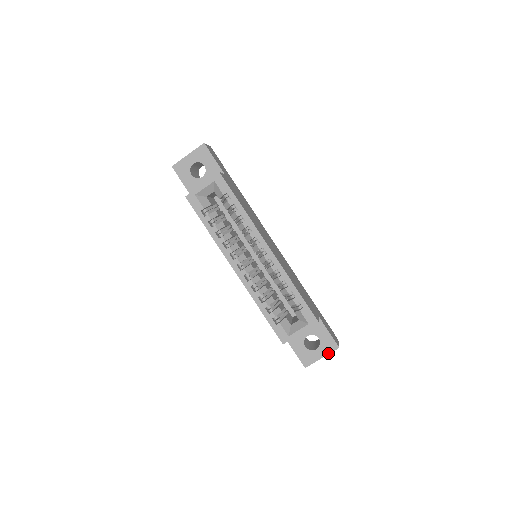
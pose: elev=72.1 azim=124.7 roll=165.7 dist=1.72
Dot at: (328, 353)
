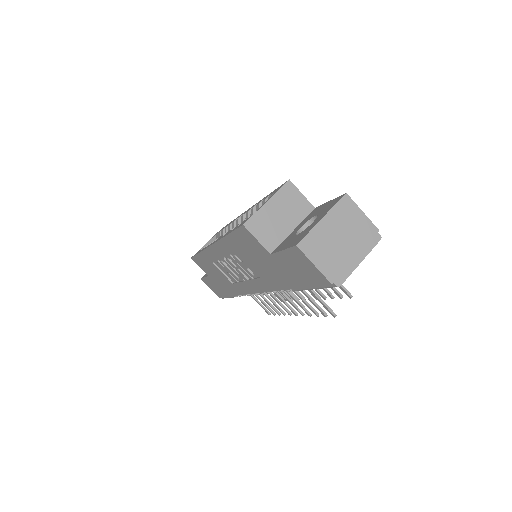
Dot at: (330, 209)
